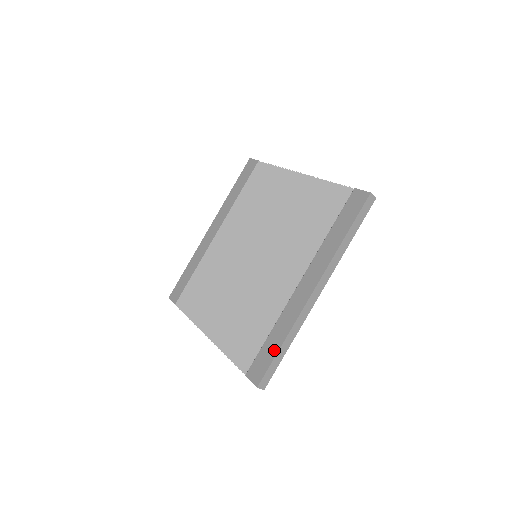
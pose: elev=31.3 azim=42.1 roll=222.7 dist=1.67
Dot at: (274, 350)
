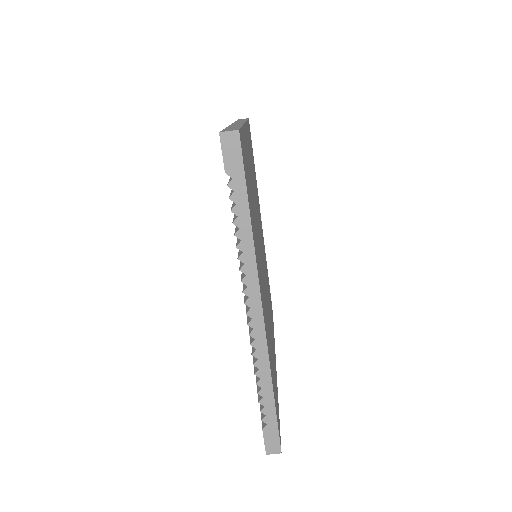
Dot at: occluded
